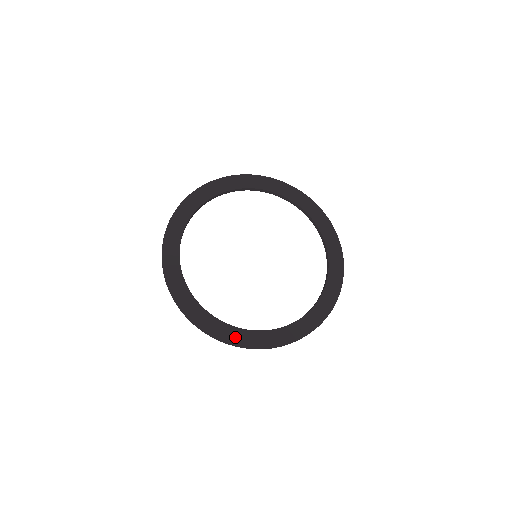
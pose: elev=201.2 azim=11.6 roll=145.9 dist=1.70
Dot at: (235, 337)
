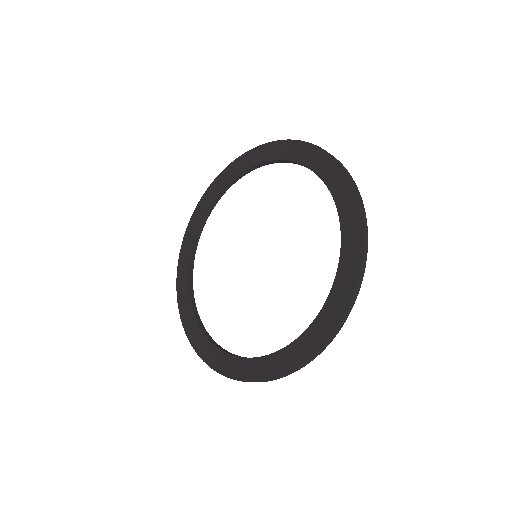
Dot at: (326, 325)
